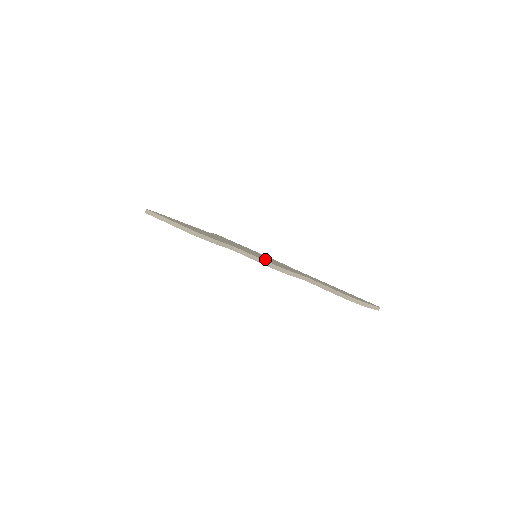
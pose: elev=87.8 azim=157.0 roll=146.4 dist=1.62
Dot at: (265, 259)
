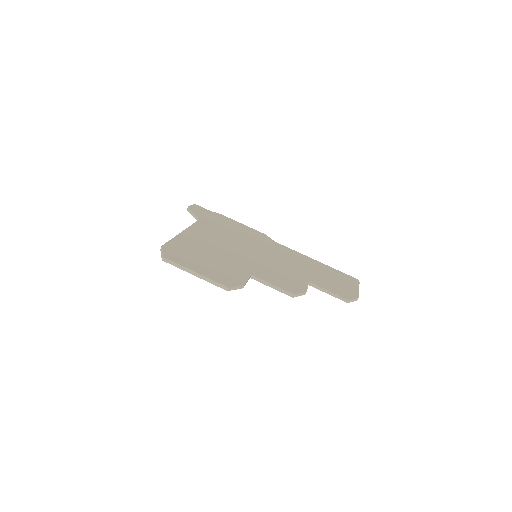
Dot at: (276, 275)
